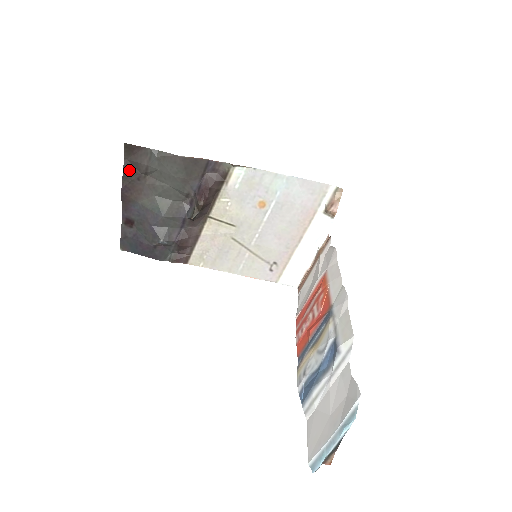
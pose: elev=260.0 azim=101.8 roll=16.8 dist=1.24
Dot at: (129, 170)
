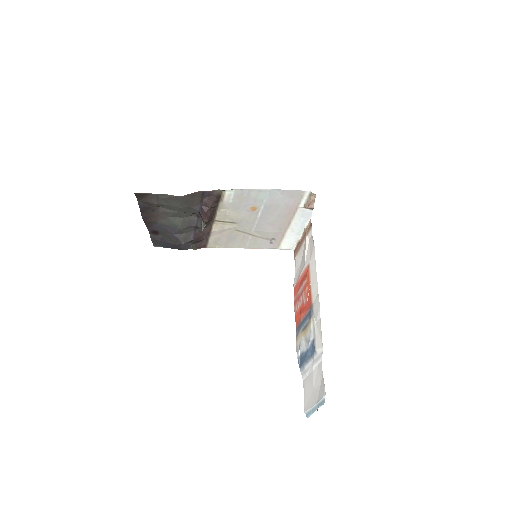
Dot at: (144, 207)
